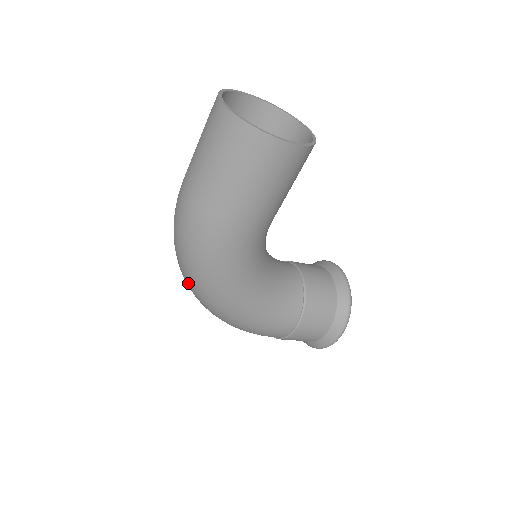
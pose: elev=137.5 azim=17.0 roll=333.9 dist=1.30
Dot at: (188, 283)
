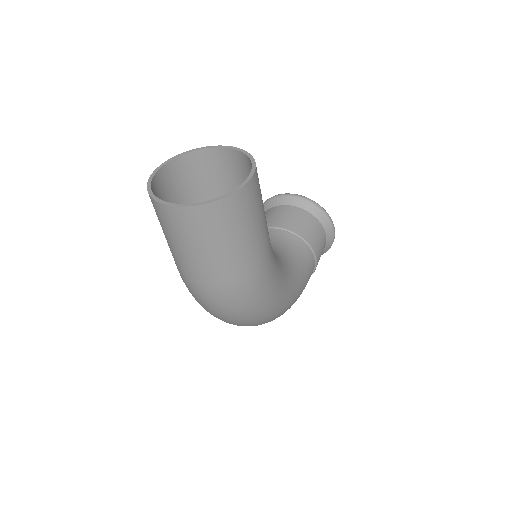
Dot at: occluded
